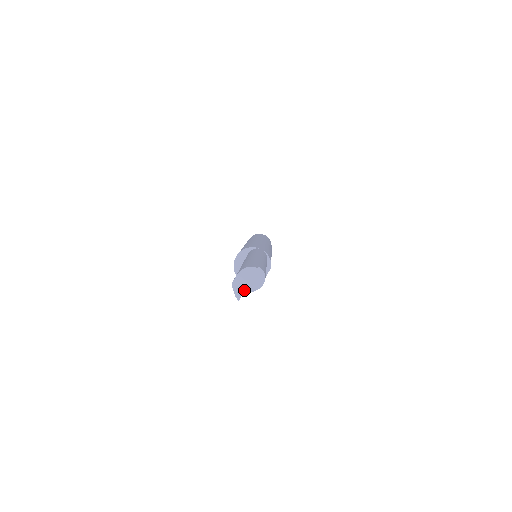
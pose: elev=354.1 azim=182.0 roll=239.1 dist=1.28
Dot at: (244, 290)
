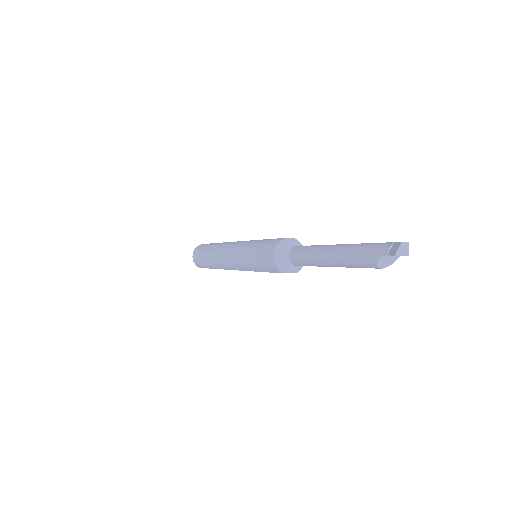
Dot at: occluded
